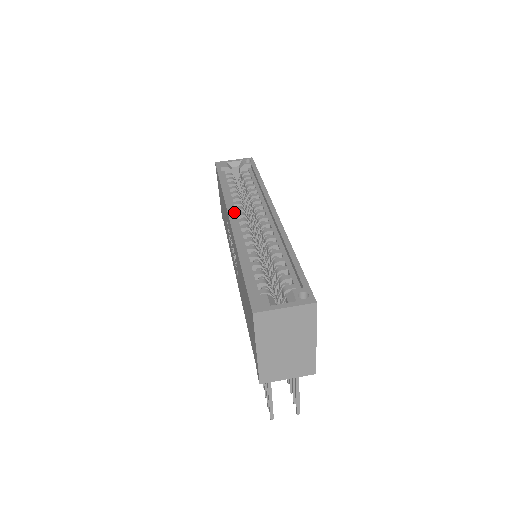
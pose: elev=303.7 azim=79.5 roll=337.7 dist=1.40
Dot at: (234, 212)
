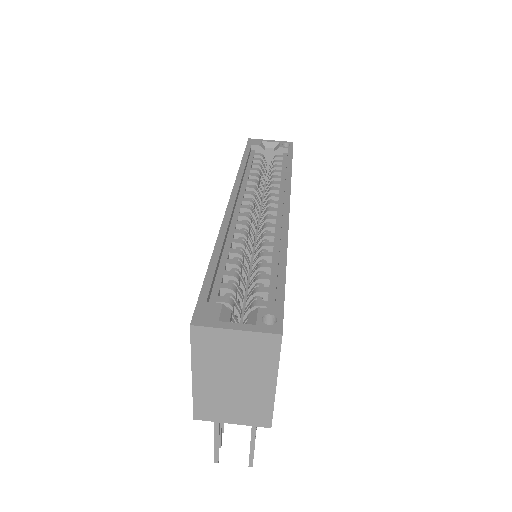
Dot at: (241, 196)
